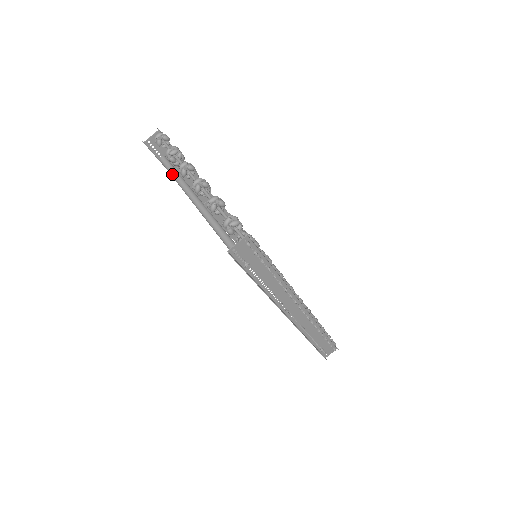
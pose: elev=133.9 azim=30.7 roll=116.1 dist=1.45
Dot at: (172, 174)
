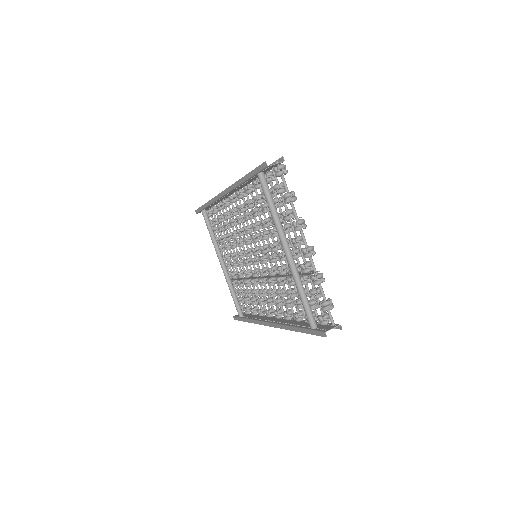
Dot at: (270, 202)
